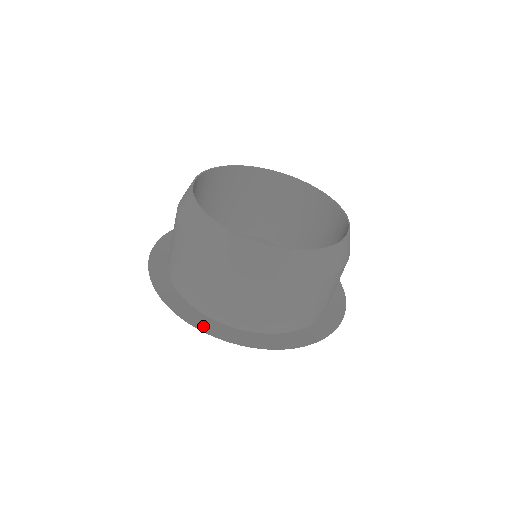
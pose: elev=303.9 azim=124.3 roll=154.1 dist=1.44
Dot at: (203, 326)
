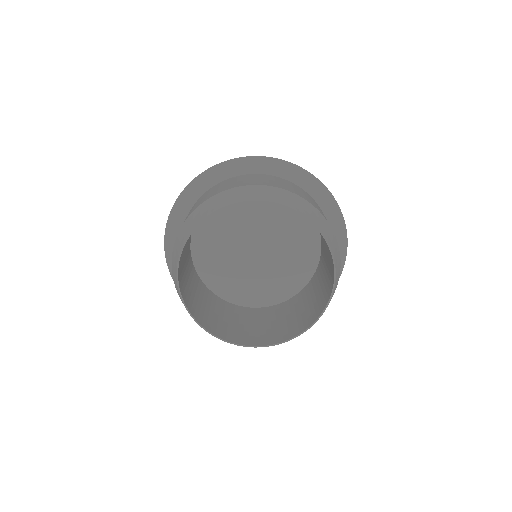
Dot at: occluded
